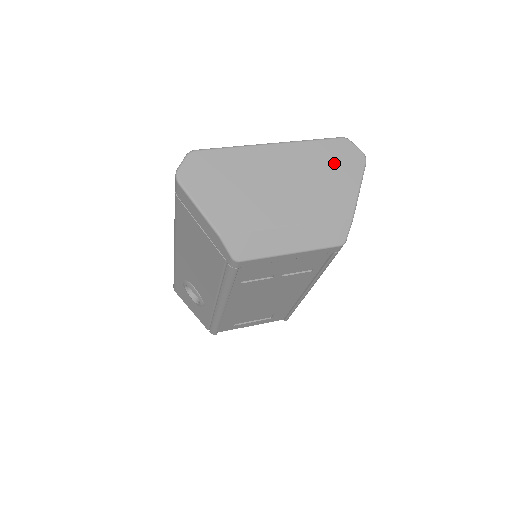
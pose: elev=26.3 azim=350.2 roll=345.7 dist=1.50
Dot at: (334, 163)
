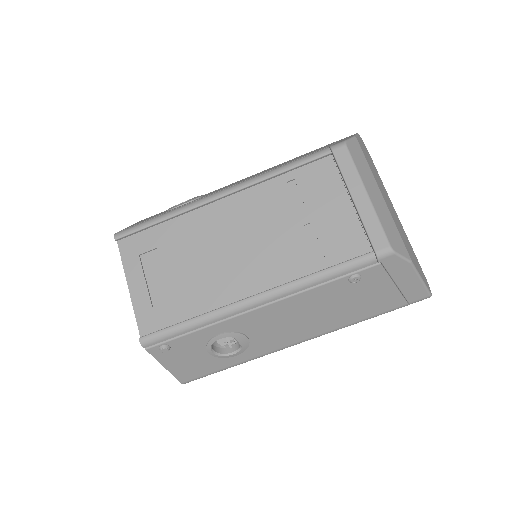
Dot at: (417, 262)
